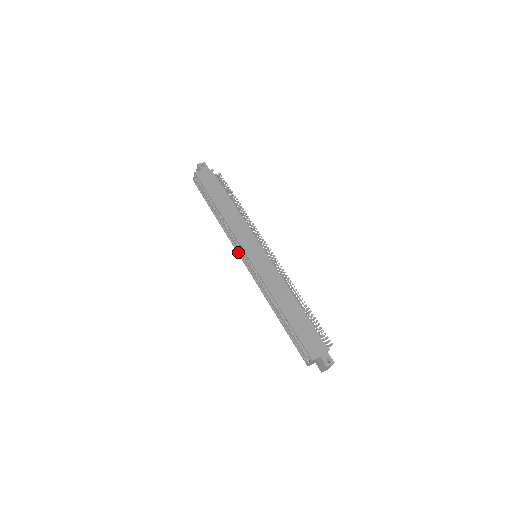
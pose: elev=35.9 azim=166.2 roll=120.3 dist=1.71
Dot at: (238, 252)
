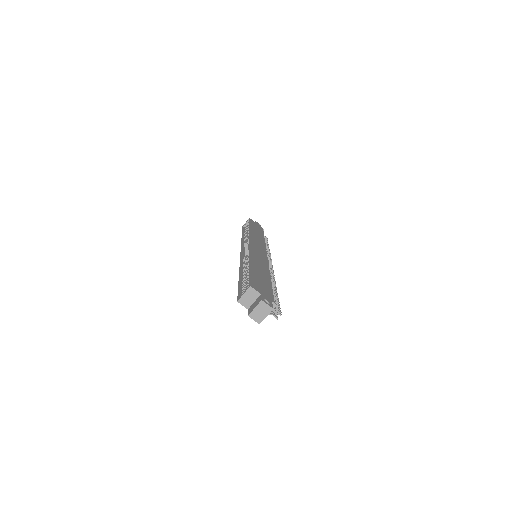
Dot at: (242, 248)
